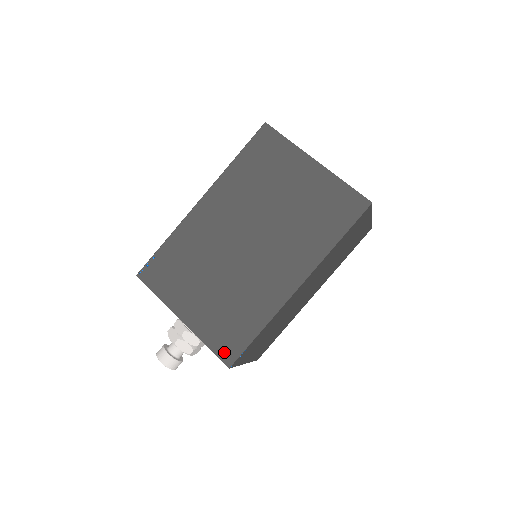
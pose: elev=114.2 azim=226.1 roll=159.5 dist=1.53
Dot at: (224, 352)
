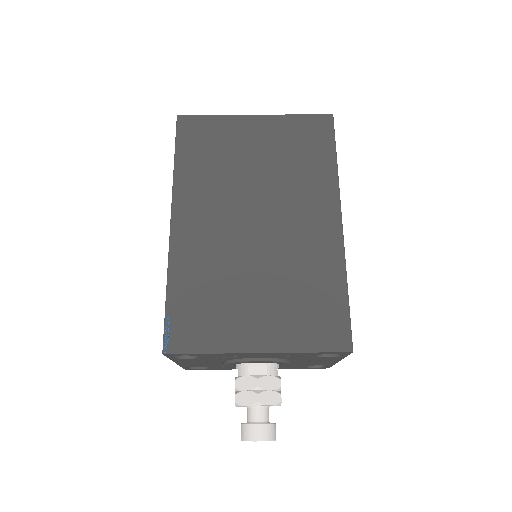
Dot at: (333, 341)
